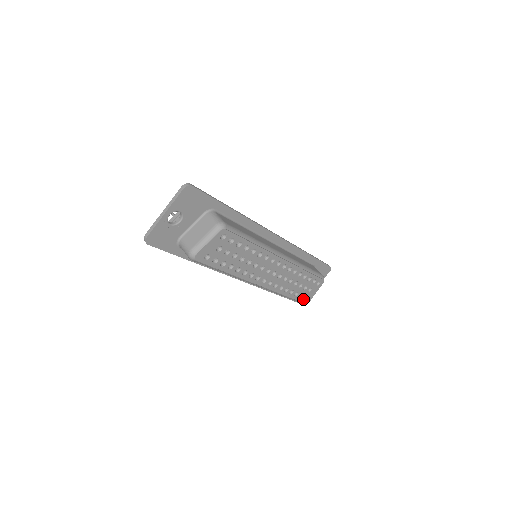
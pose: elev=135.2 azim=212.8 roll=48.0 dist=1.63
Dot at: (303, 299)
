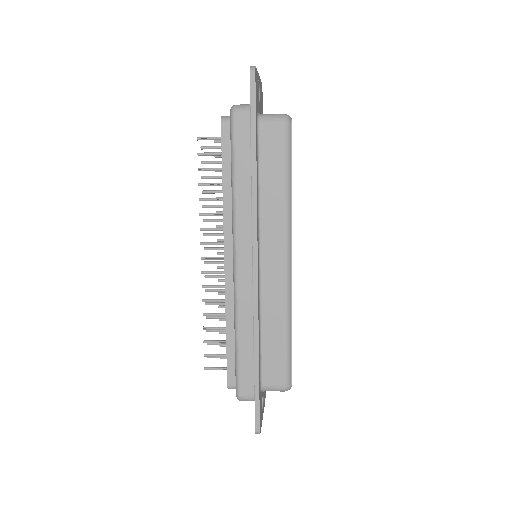
Dot at: (291, 369)
